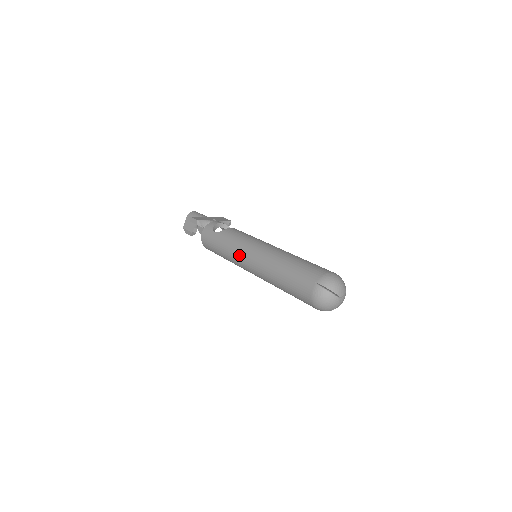
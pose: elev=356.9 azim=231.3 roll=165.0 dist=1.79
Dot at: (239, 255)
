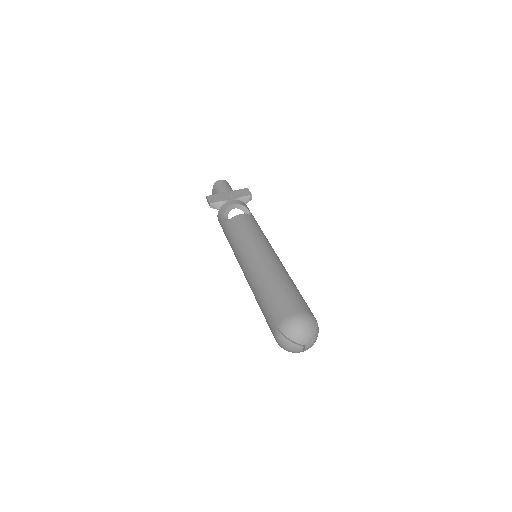
Dot at: (236, 257)
